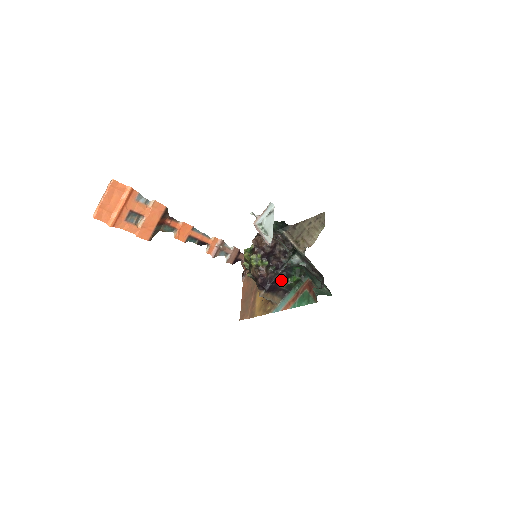
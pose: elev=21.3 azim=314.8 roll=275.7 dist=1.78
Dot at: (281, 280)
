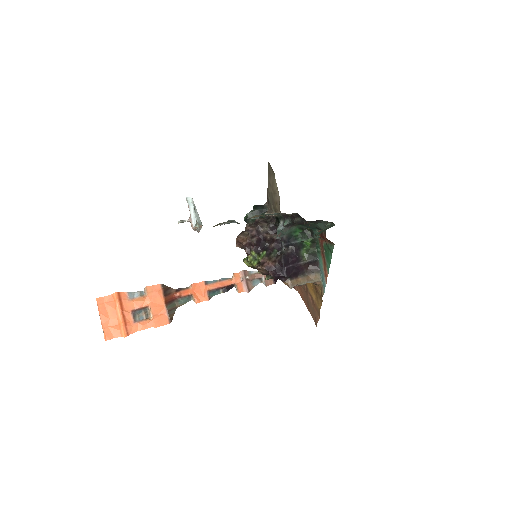
Dot at: (294, 256)
